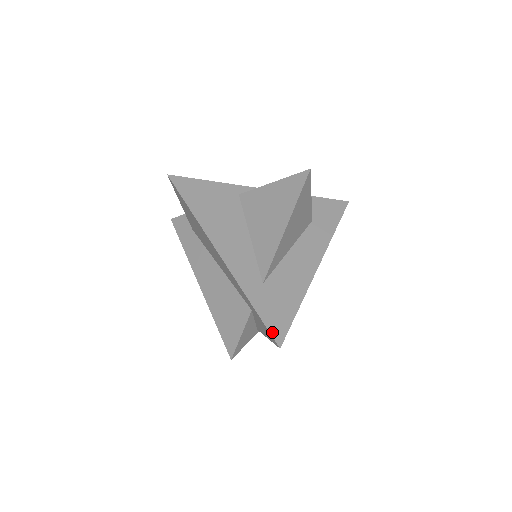
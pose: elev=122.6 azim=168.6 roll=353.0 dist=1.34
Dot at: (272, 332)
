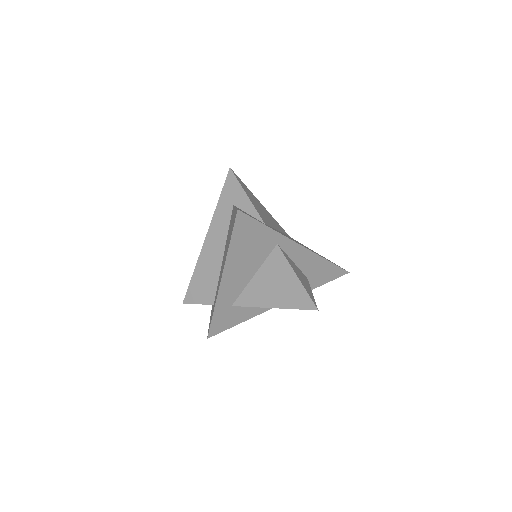
Dot at: (211, 331)
